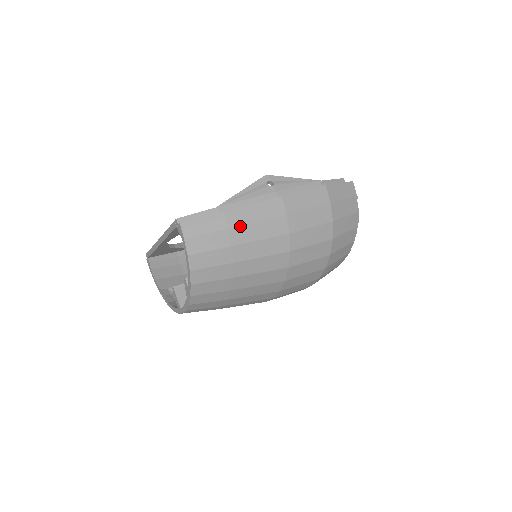
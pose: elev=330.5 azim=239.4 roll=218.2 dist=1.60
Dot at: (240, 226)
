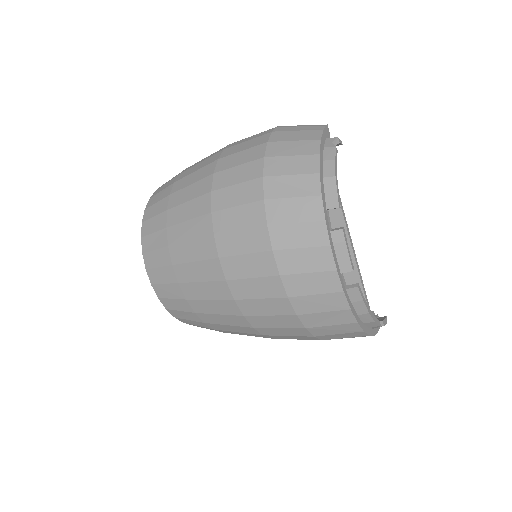
Dot at: (189, 169)
